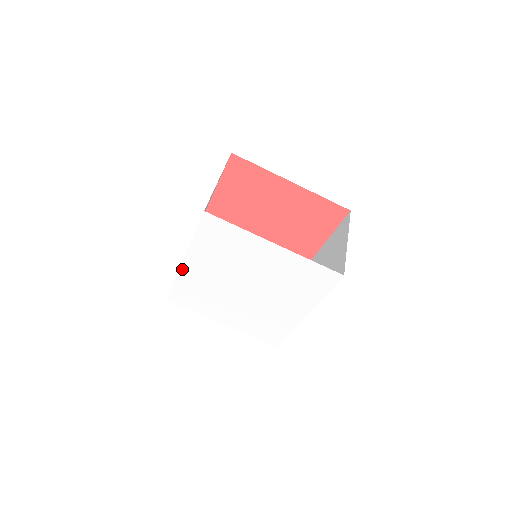
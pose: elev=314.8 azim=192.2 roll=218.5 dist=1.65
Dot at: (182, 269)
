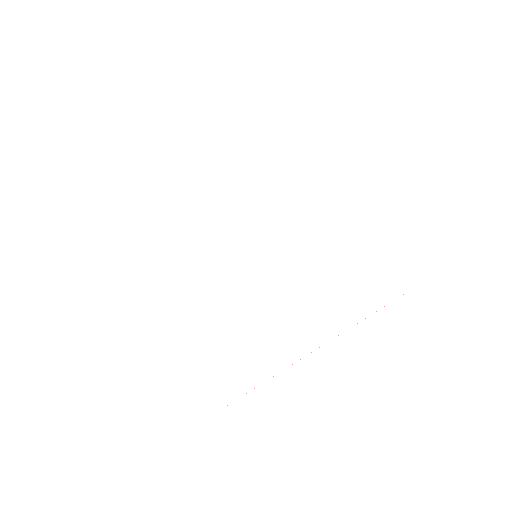
Dot at: (155, 327)
